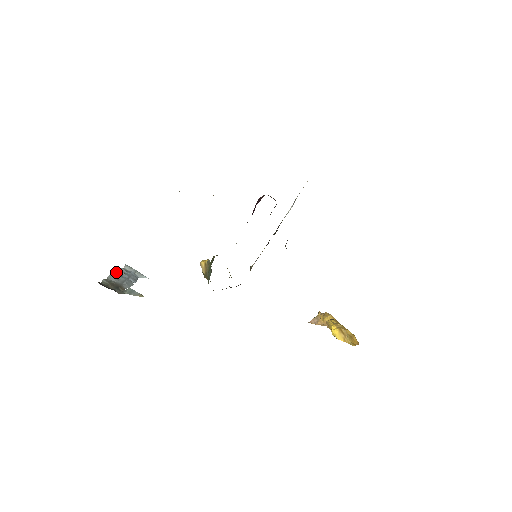
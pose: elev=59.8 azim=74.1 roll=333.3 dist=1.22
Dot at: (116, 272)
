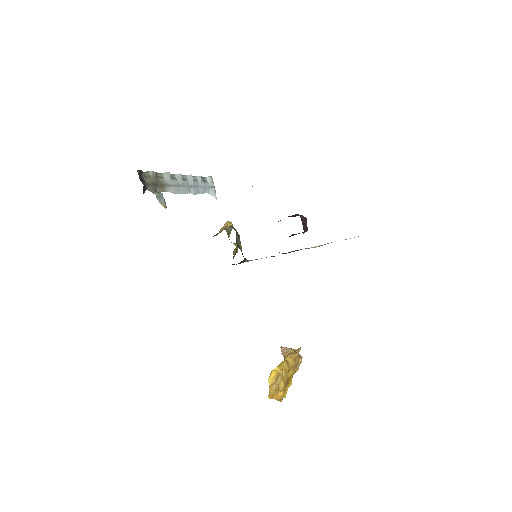
Dot at: occluded
